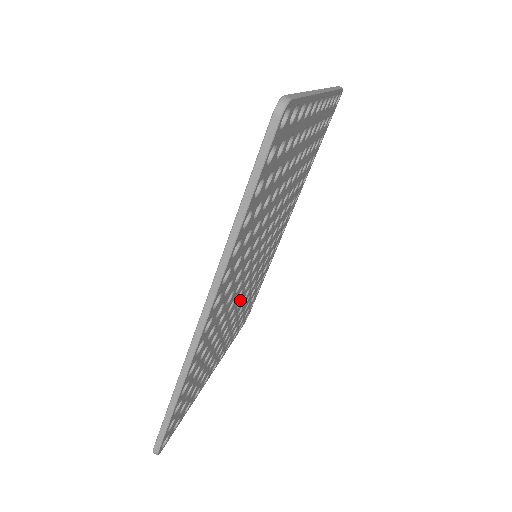
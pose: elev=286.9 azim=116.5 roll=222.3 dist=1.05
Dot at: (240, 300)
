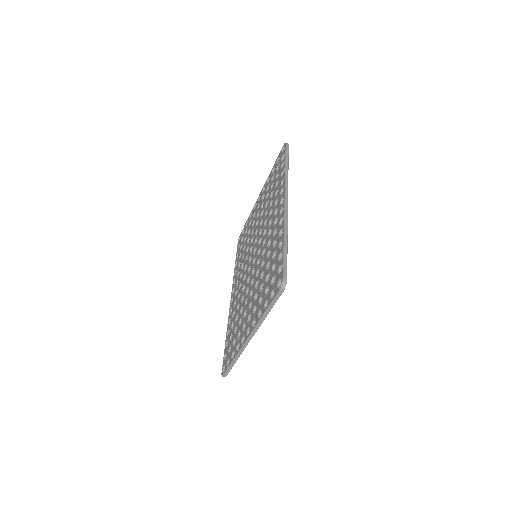
Dot at: occluded
